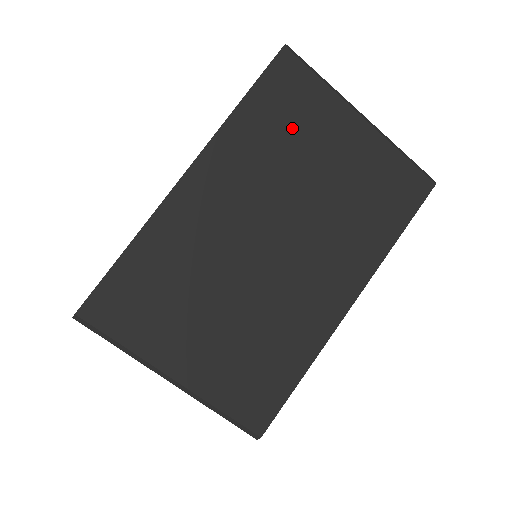
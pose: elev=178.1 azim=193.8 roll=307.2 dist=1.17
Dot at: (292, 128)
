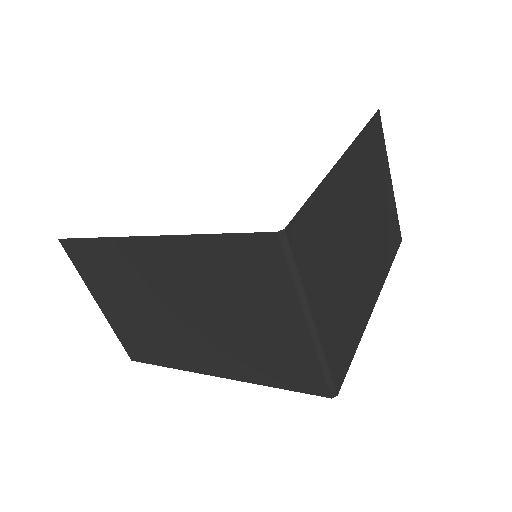
Dot at: (242, 280)
